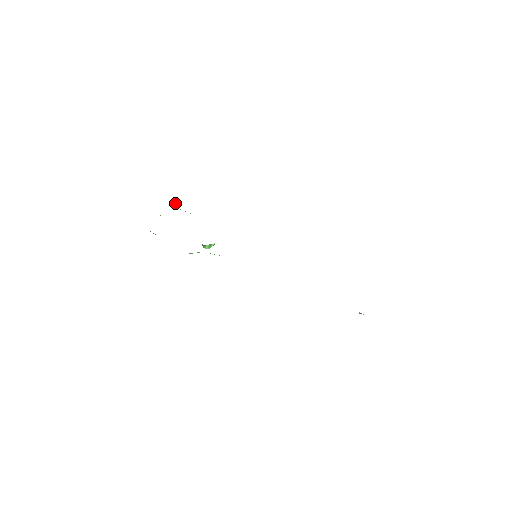
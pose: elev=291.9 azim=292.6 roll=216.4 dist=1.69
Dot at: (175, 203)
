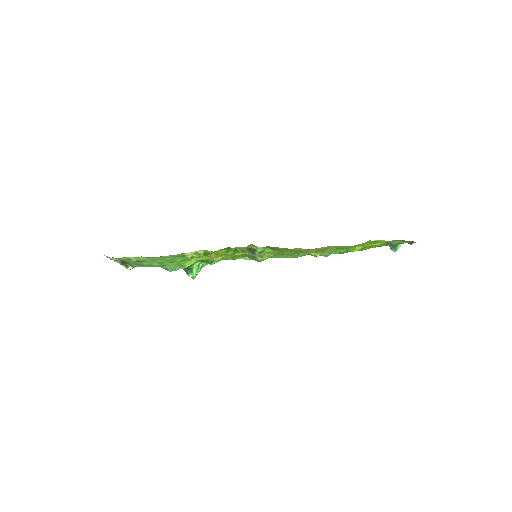
Dot at: occluded
